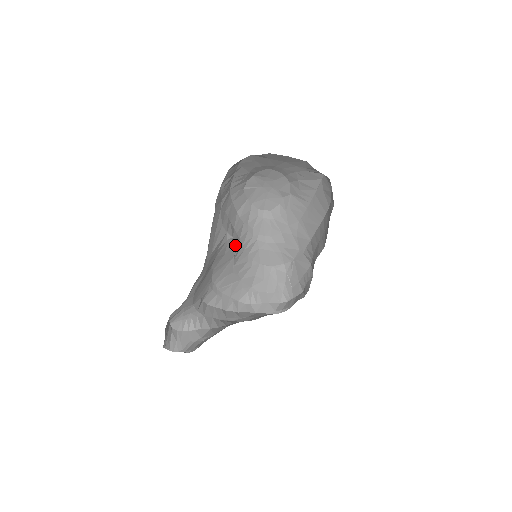
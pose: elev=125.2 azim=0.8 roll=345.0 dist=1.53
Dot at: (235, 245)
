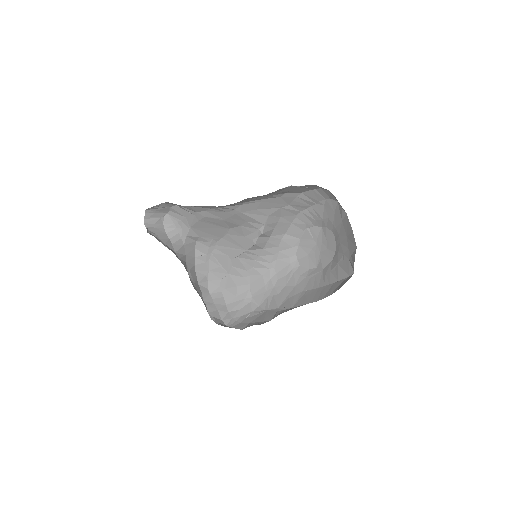
Dot at: (257, 243)
